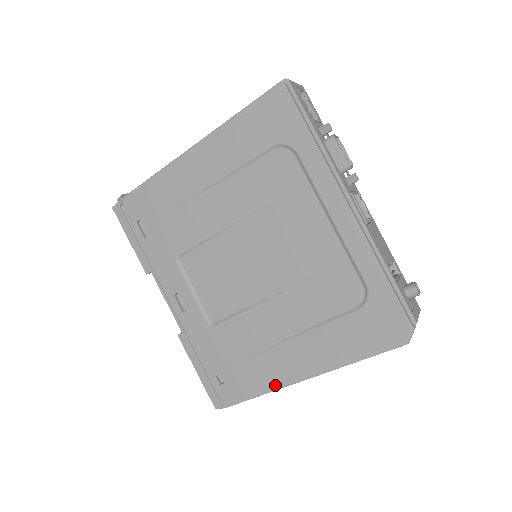
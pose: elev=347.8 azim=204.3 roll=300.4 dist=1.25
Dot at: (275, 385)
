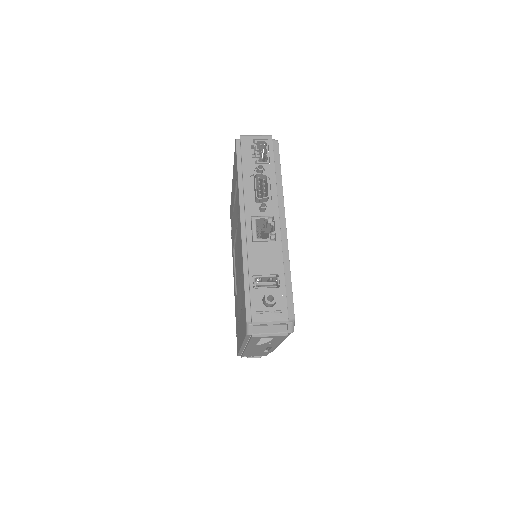
Dot at: occluded
